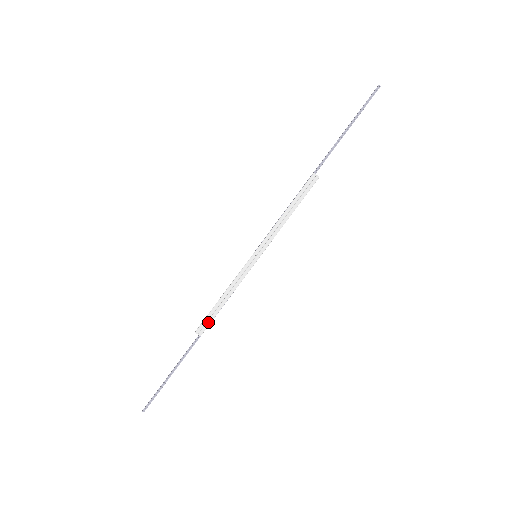
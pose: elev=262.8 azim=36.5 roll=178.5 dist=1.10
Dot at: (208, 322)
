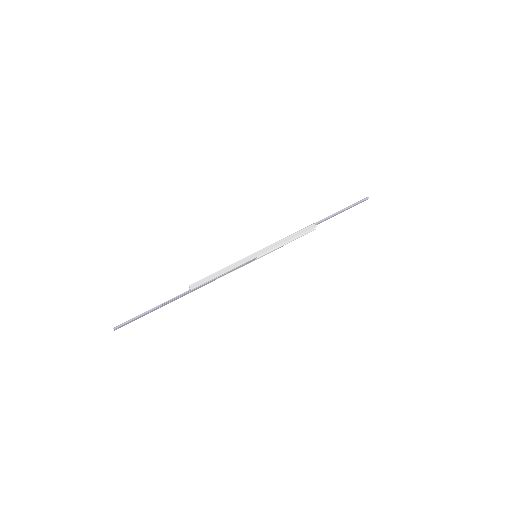
Dot at: (202, 283)
